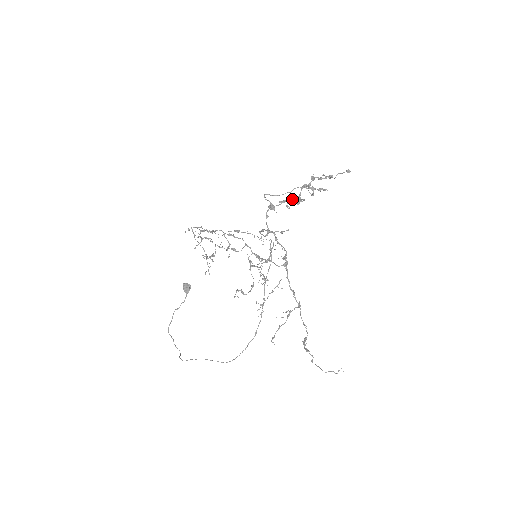
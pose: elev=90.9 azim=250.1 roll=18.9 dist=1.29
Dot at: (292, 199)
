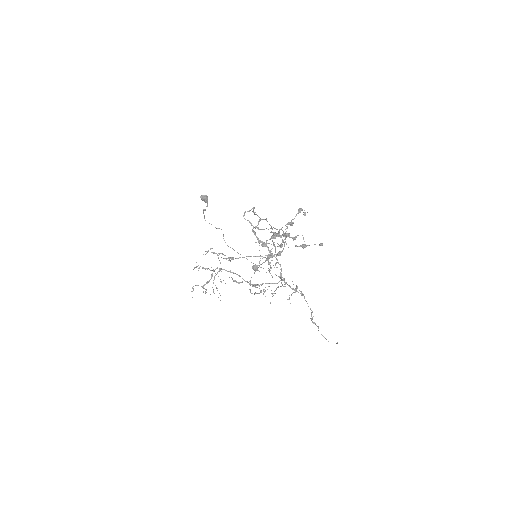
Dot at: (272, 238)
